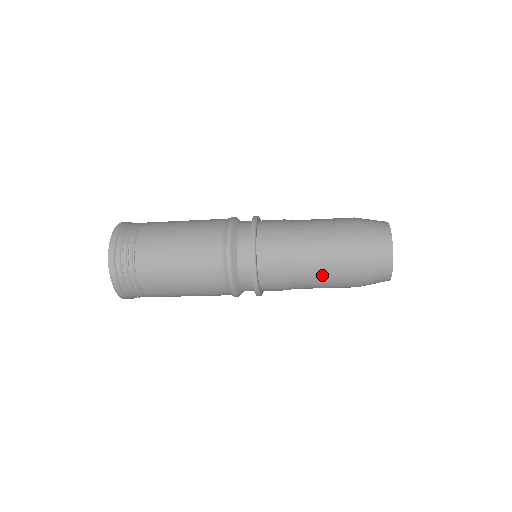
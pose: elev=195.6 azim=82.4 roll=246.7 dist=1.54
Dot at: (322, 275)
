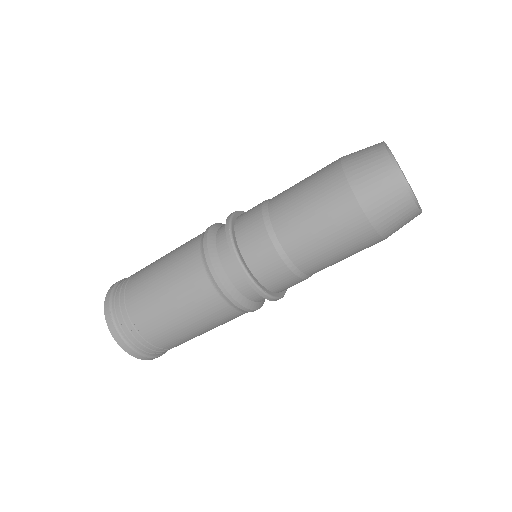
Dot at: (308, 214)
